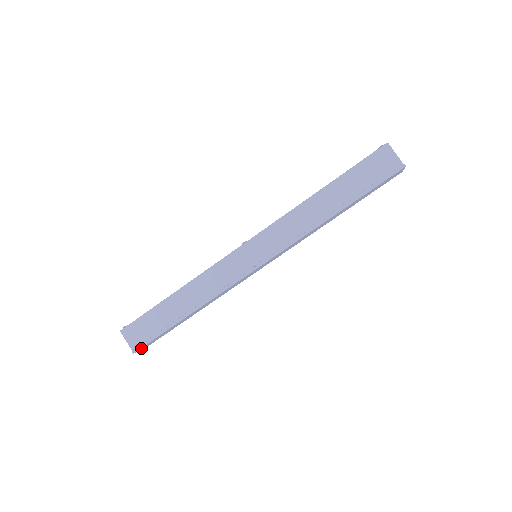
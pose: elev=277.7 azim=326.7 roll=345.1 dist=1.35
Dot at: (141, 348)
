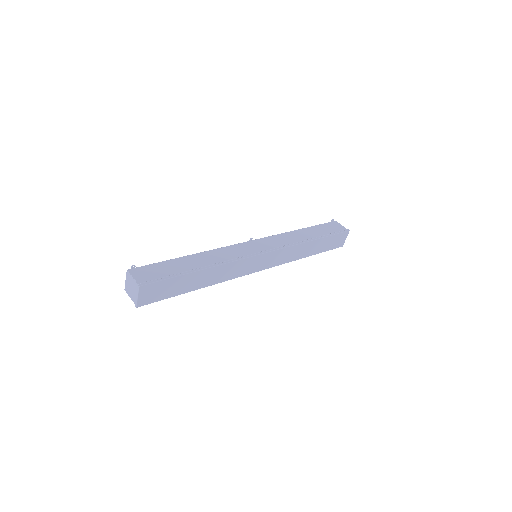
Dot at: (147, 287)
